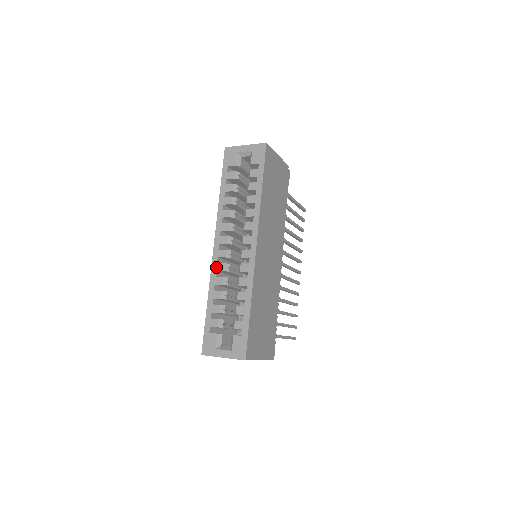
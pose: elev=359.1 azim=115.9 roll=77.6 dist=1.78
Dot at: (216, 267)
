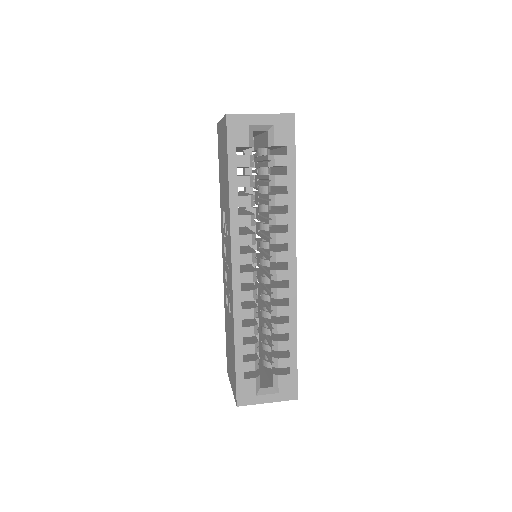
Dot at: (241, 297)
